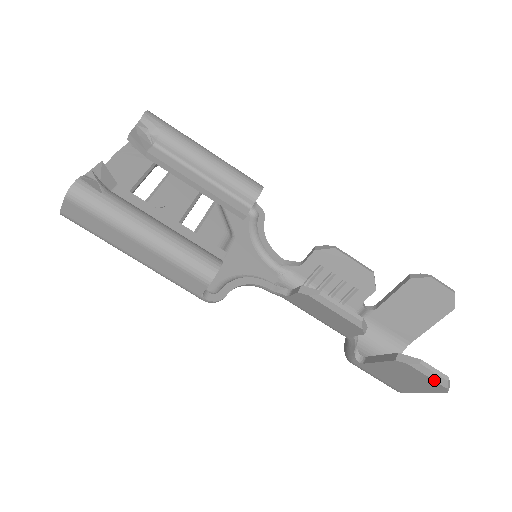
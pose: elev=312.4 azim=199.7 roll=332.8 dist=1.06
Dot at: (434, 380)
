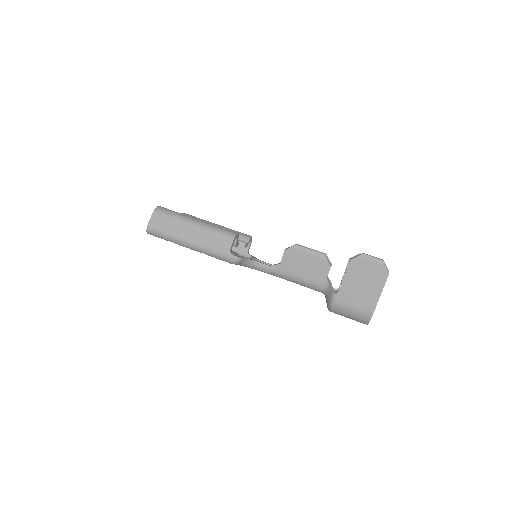
Dot at: (376, 263)
